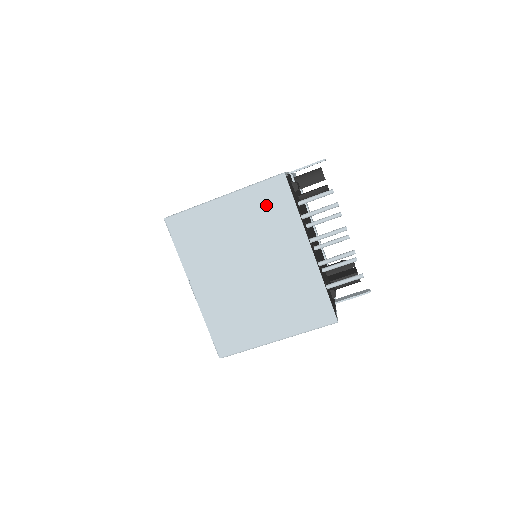
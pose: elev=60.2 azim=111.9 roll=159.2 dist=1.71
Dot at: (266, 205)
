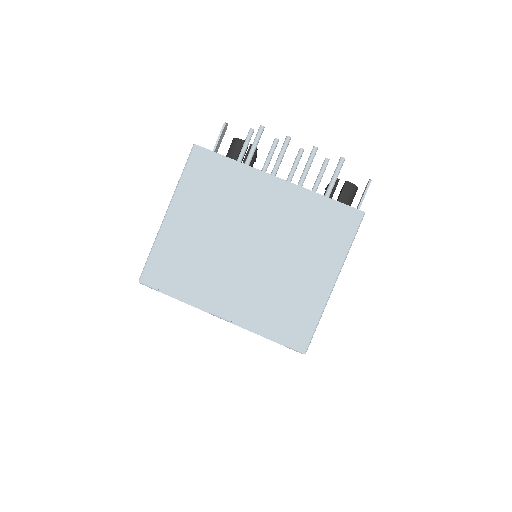
Dot at: (206, 183)
